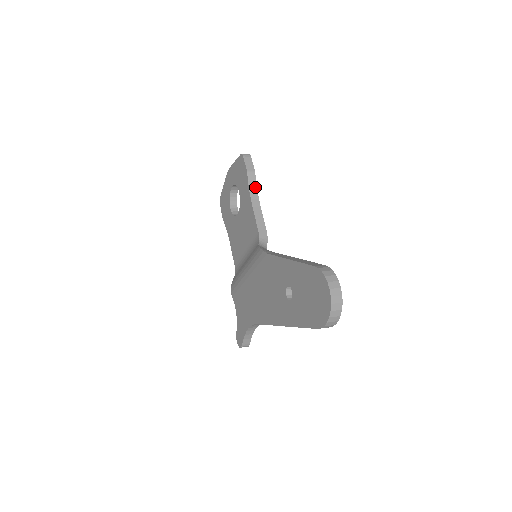
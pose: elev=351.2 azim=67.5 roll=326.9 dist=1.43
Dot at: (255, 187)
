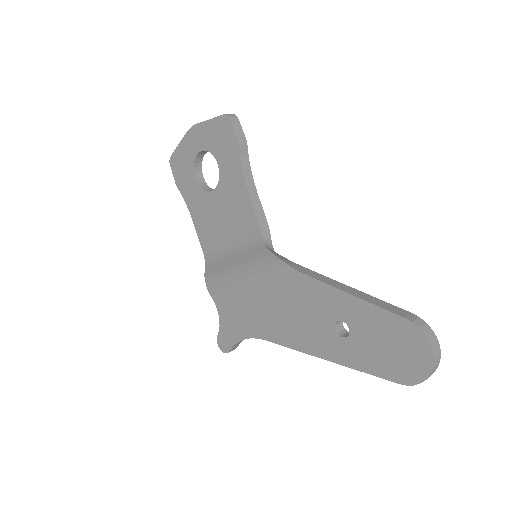
Dot at: (248, 163)
